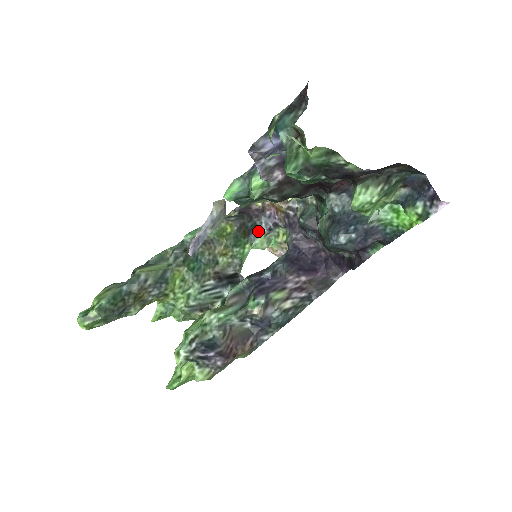
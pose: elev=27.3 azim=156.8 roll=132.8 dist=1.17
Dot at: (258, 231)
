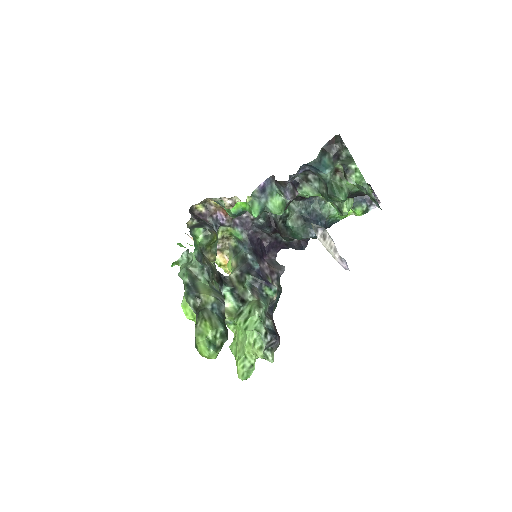
Dot at: occluded
